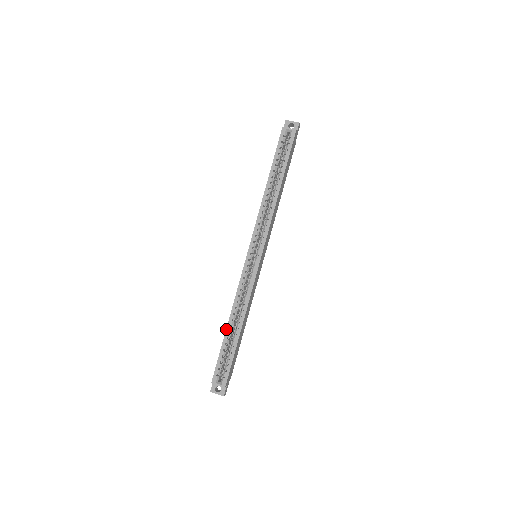
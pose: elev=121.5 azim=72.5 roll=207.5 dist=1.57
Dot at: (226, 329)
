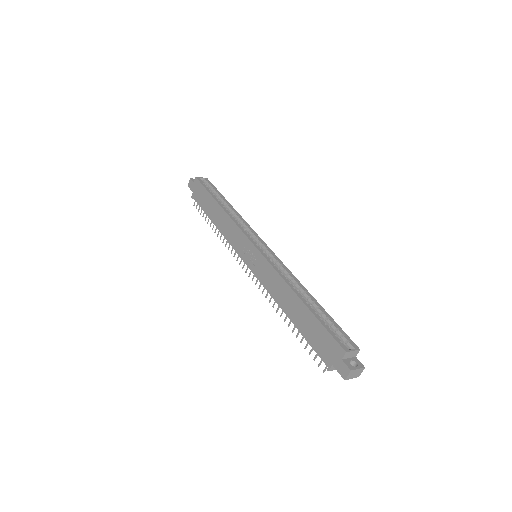
Dot at: (302, 301)
